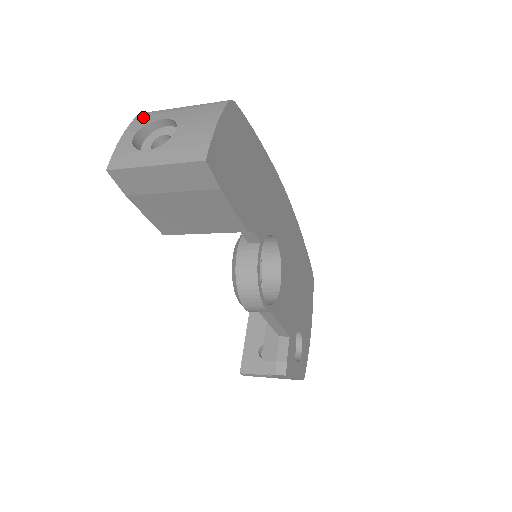
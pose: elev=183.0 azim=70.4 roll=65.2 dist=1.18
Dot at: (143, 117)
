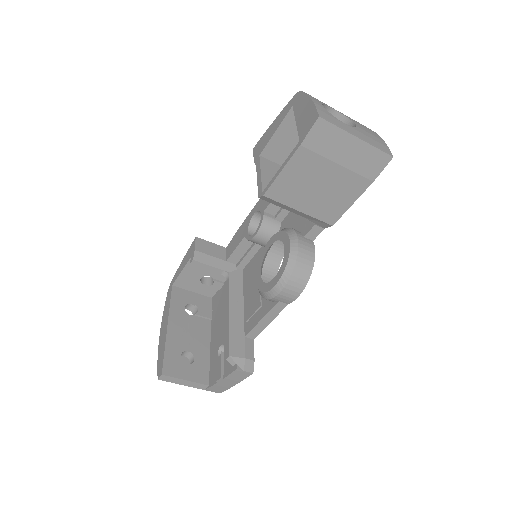
Dot at: occluded
